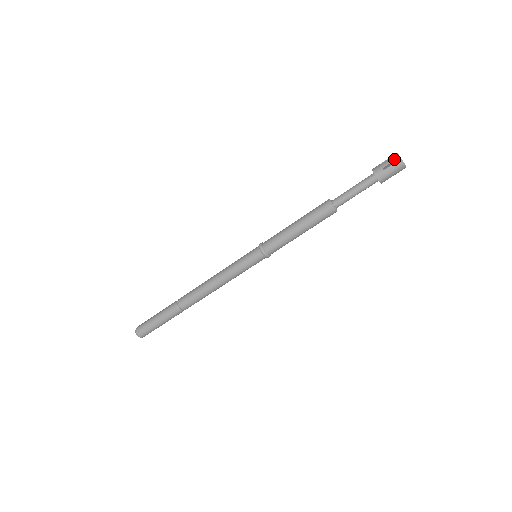
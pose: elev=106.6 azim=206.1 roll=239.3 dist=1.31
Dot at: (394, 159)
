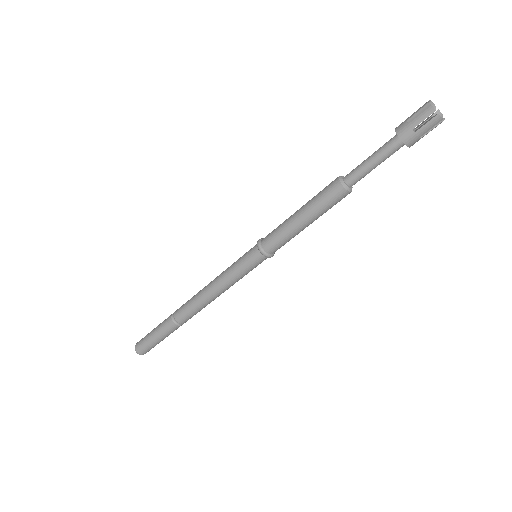
Dot at: (428, 114)
